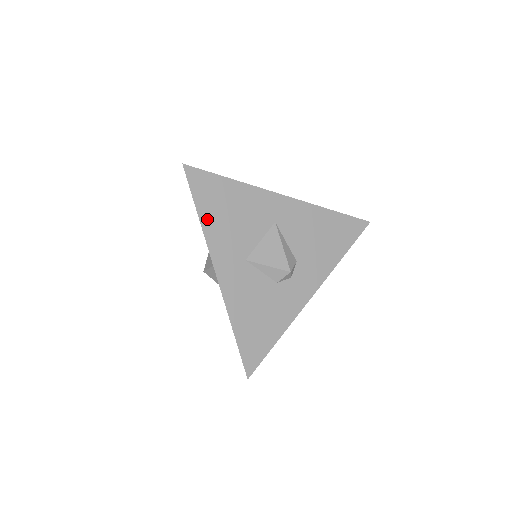
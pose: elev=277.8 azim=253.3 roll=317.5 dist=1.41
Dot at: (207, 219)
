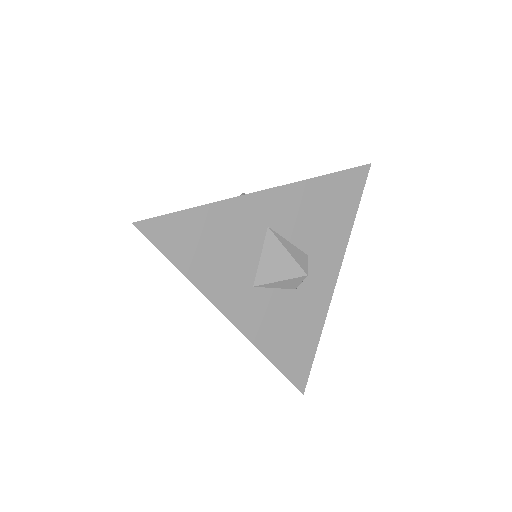
Dot at: (192, 269)
